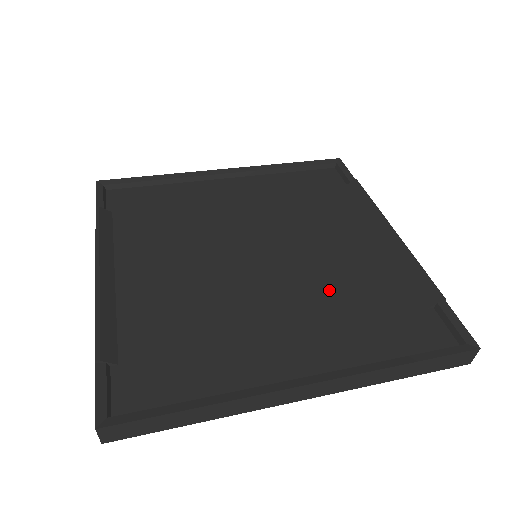
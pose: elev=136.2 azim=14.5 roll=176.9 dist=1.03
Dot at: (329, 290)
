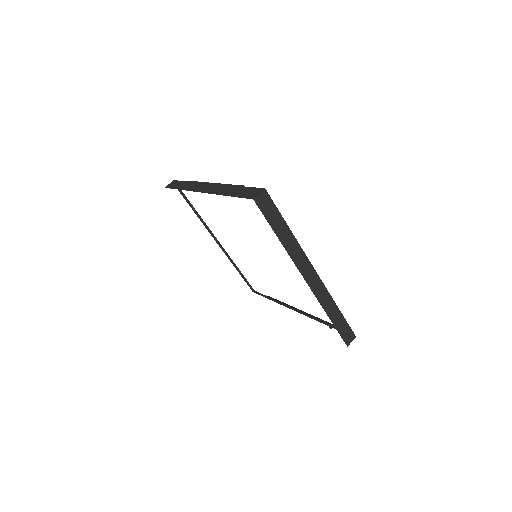
Dot at: occluded
